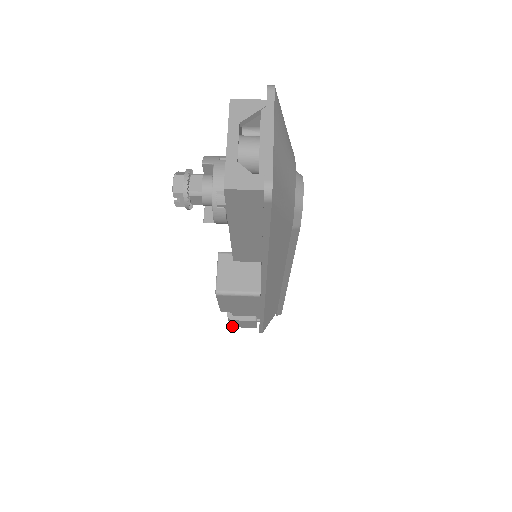
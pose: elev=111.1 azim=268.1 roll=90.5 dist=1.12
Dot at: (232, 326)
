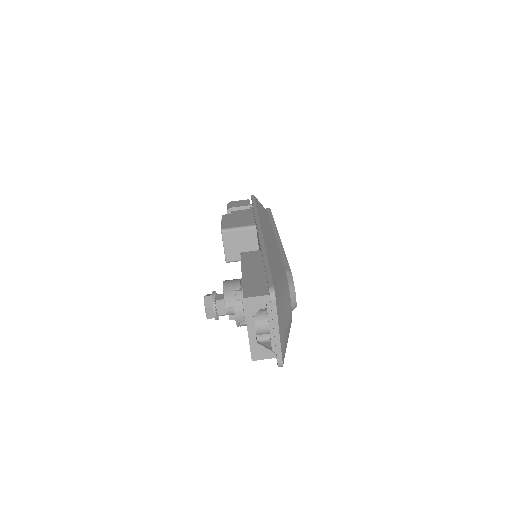
Dot at: occluded
